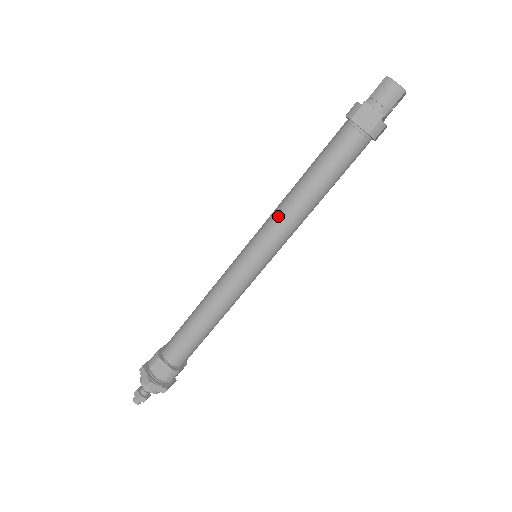
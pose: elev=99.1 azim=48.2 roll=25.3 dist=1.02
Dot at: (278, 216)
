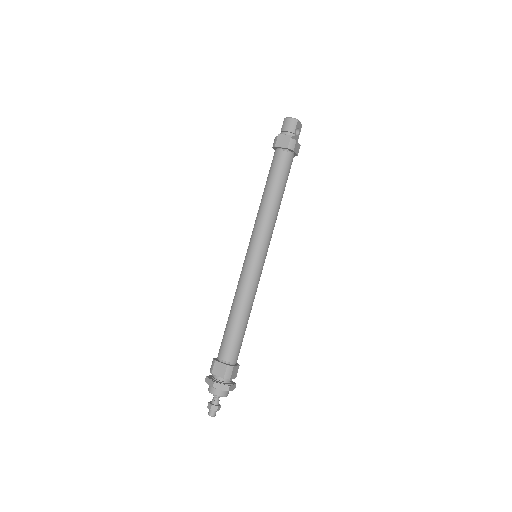
Dot at: (258, 220)
